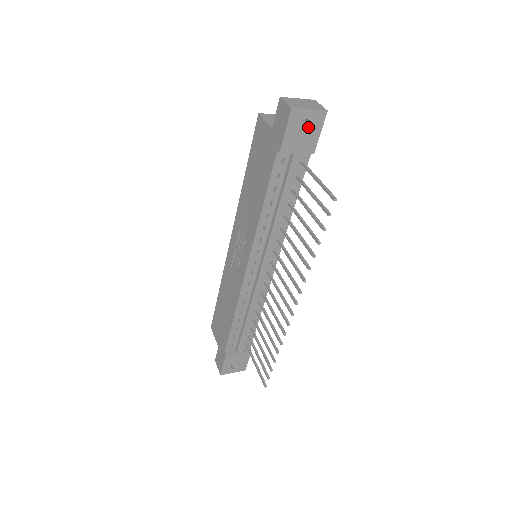
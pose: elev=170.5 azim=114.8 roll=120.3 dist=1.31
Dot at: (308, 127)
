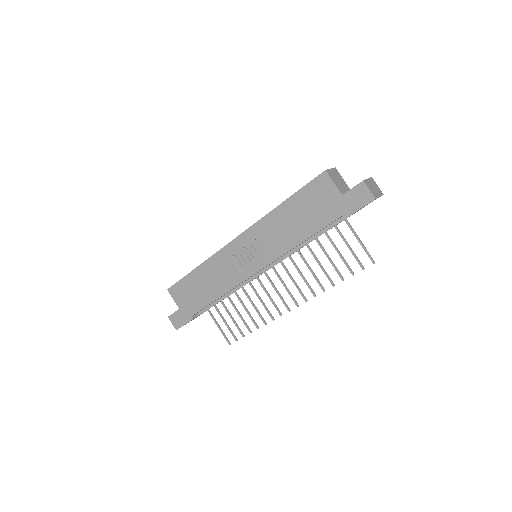
Dot at: occluded
